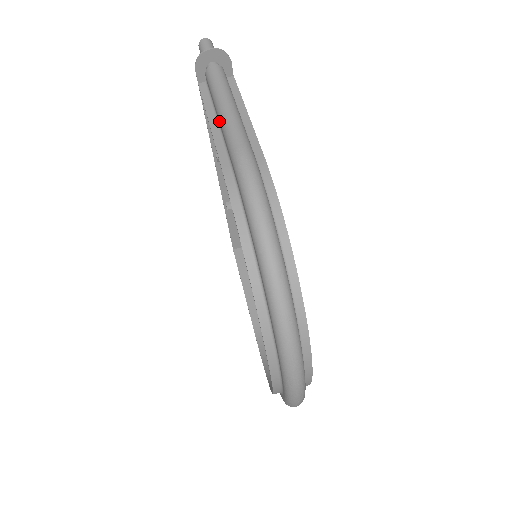
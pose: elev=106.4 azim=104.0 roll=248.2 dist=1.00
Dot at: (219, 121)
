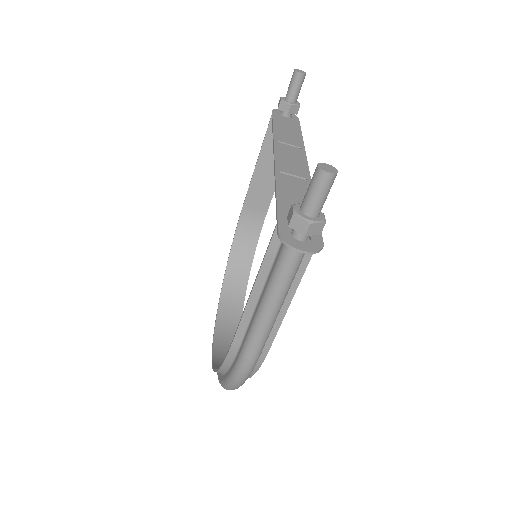
Dot at: (257, 308)
